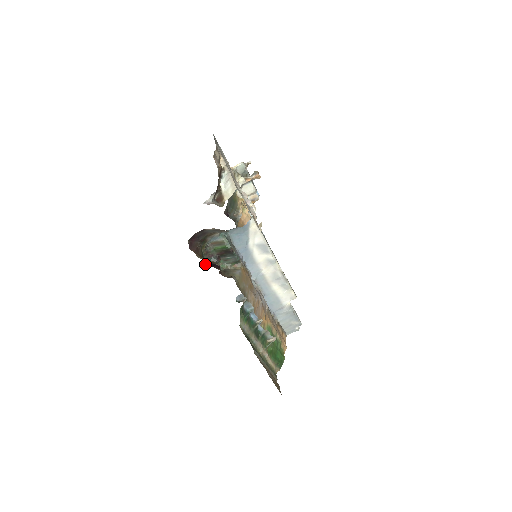
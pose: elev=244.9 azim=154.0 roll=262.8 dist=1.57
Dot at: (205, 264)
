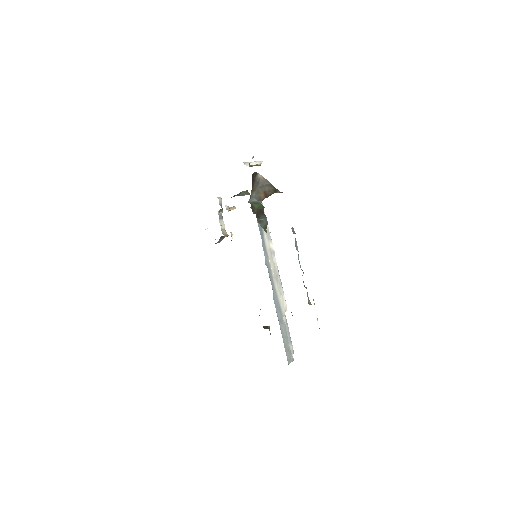
Dot at: occluded
